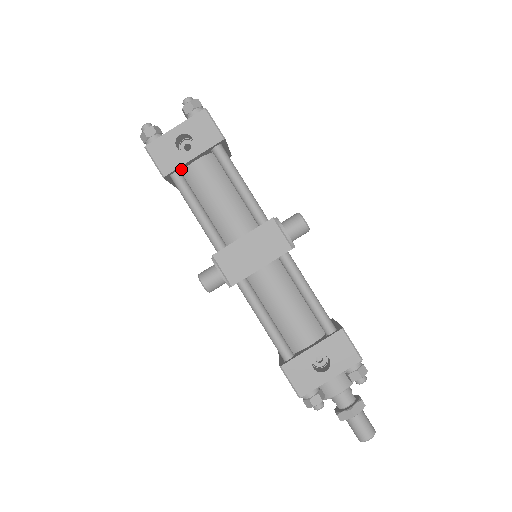
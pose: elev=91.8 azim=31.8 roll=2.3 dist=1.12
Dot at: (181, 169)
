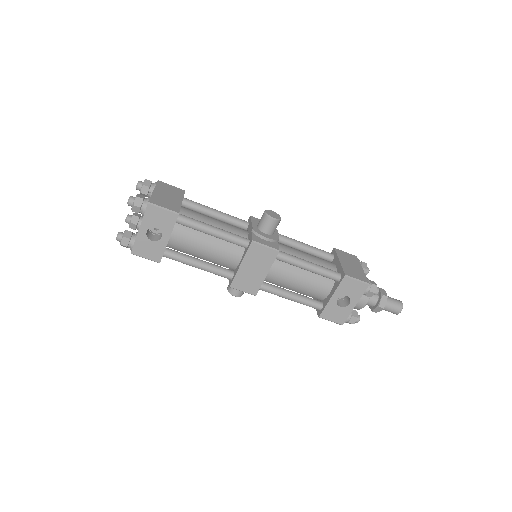
Dot at: occluded
